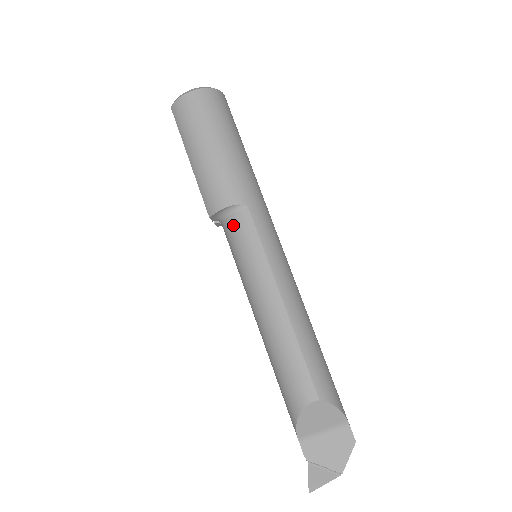
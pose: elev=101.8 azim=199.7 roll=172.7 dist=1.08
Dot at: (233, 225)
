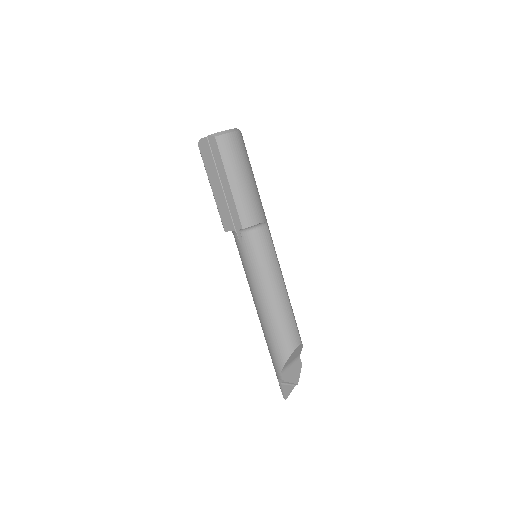
Dot at: (258, 236)
